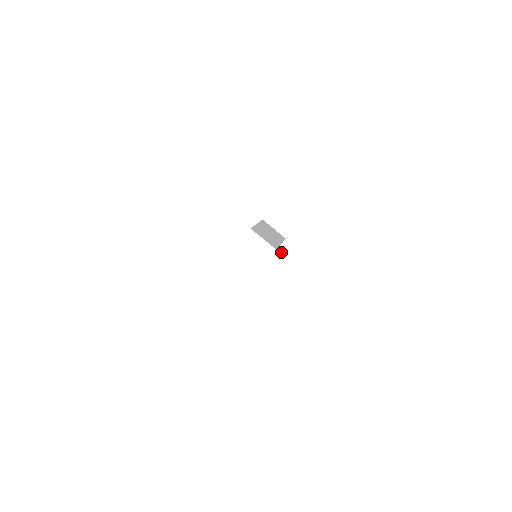
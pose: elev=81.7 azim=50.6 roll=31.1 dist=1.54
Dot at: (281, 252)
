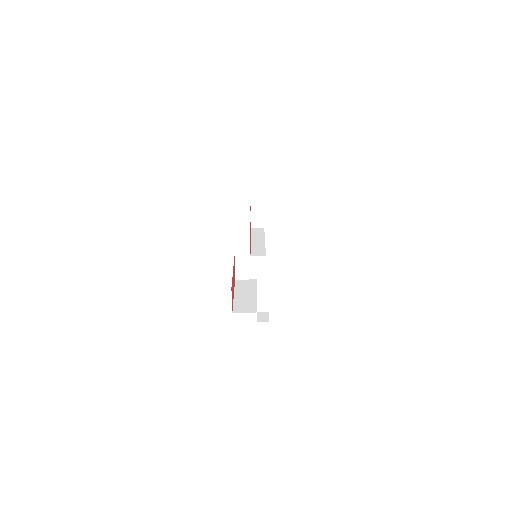
Dot at: (261, 297)
